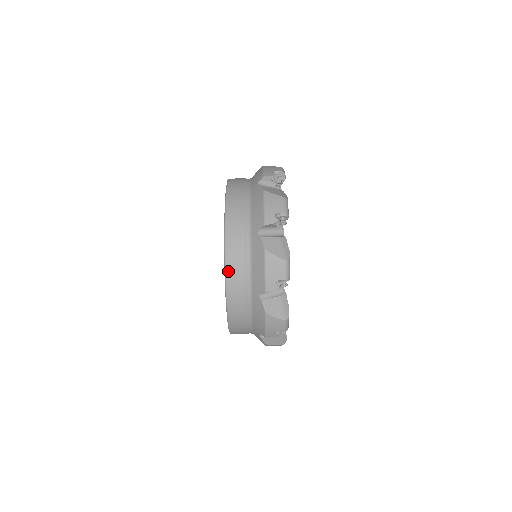
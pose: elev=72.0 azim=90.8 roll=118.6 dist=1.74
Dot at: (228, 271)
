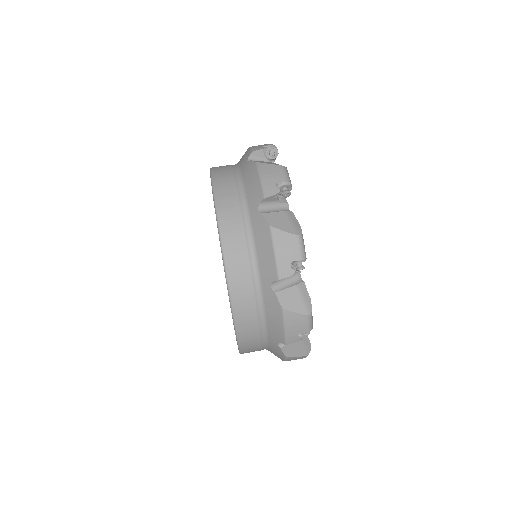
Dot at: (217, 198)
